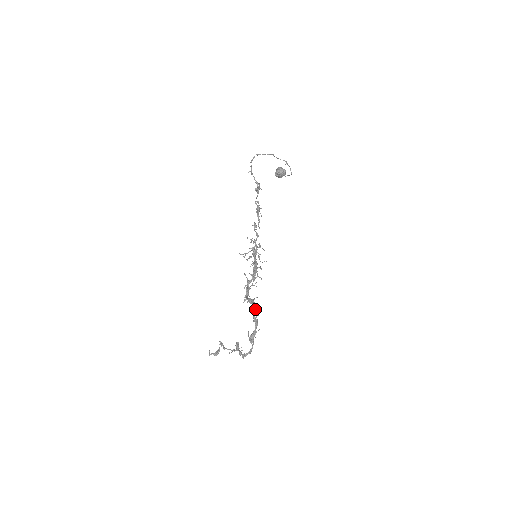
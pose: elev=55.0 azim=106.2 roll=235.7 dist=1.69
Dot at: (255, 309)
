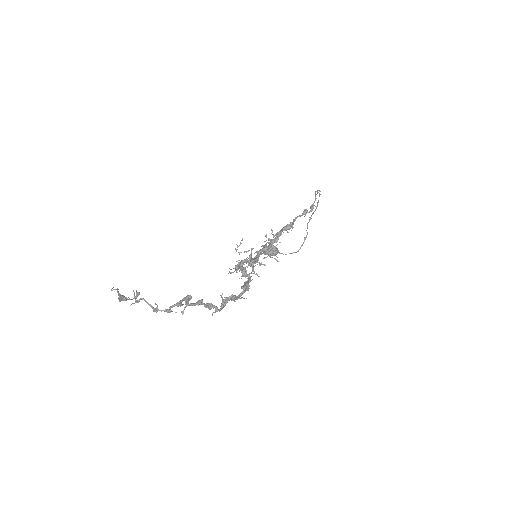
Dot at: (249, 280)
